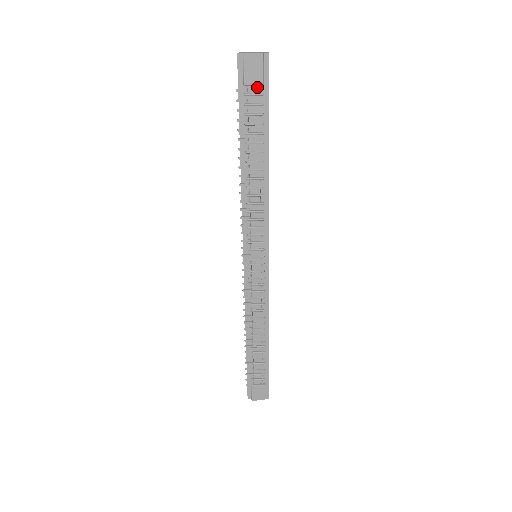
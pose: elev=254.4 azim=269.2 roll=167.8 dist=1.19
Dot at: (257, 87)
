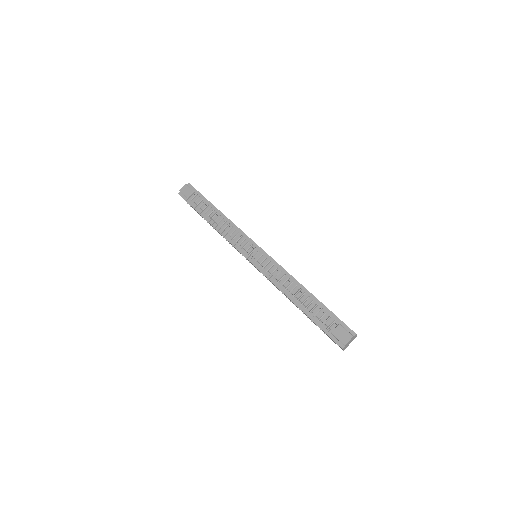
Dot at: (193, 195)
